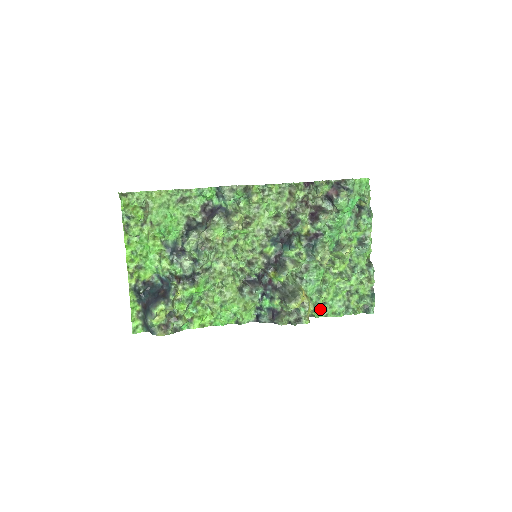
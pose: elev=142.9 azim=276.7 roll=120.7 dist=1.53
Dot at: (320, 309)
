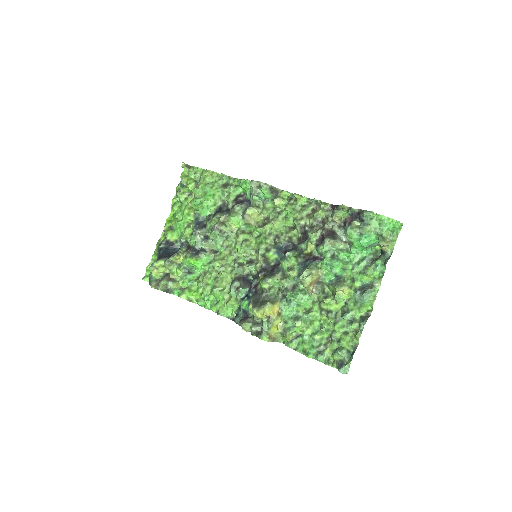
Dot at: (291, 338)
